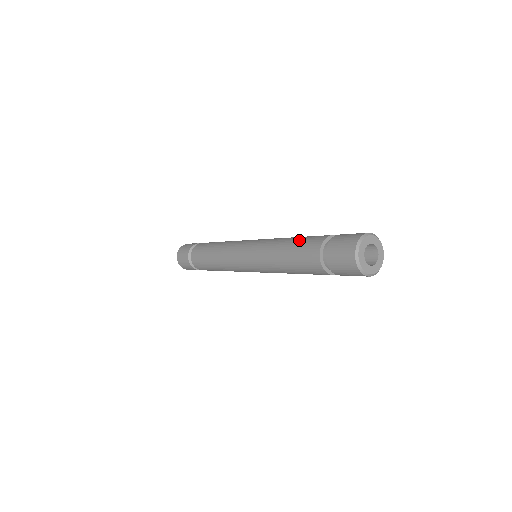
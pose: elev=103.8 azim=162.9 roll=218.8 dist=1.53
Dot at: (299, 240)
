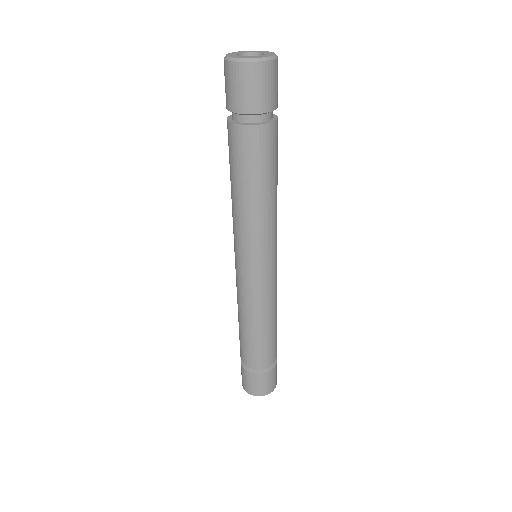
Dot at: occluded
